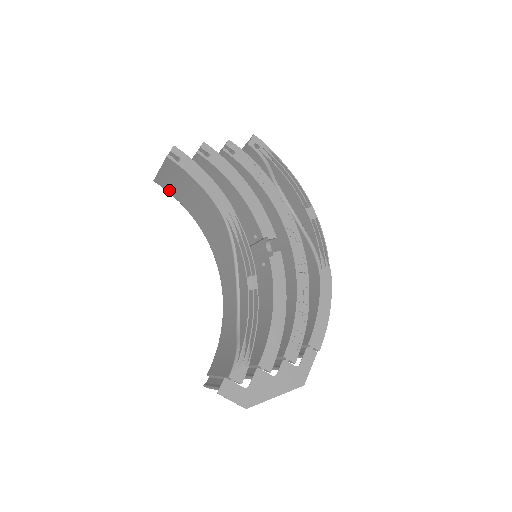
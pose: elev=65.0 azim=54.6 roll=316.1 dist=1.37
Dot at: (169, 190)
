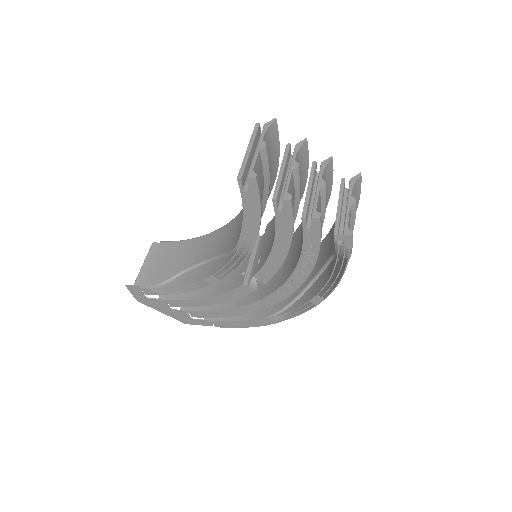
Dot at: occluded
